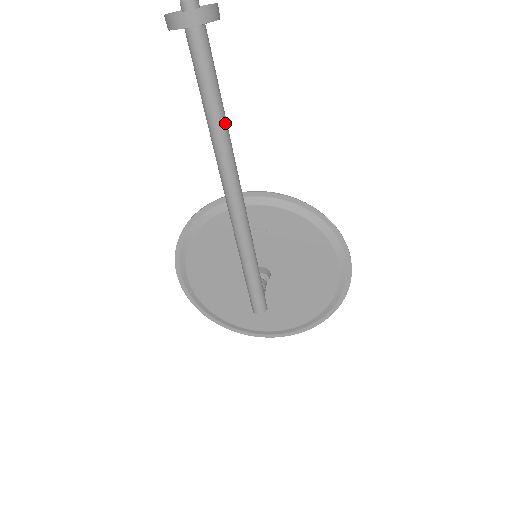
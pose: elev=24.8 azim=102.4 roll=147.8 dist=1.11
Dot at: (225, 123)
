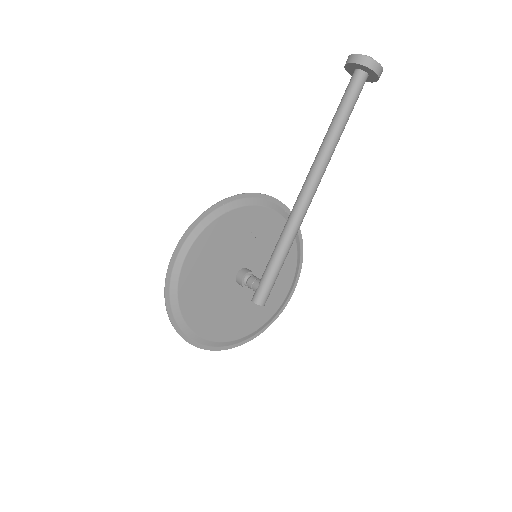
Dot at: (338, 140)
